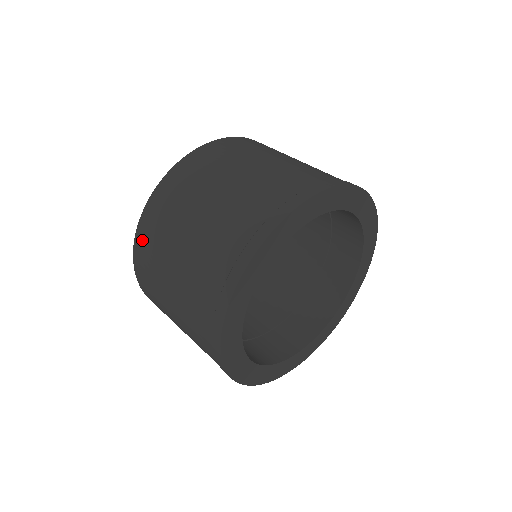
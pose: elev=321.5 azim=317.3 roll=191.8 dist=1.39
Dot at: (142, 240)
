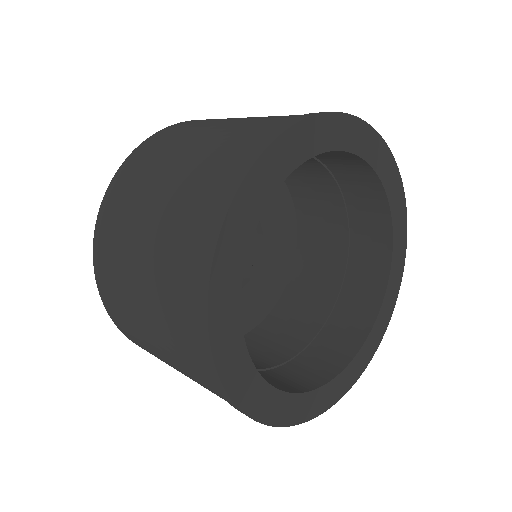
Dot at: (101, 273)
